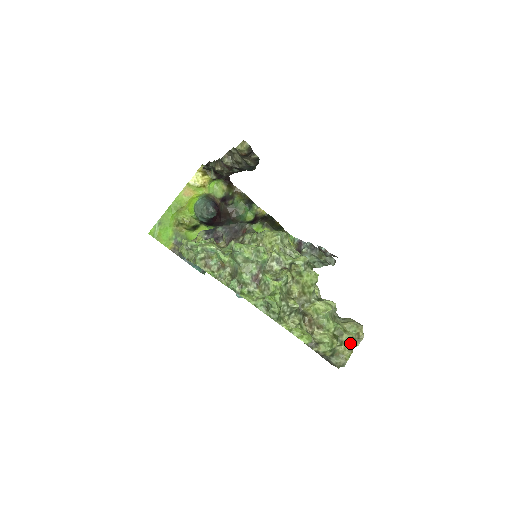
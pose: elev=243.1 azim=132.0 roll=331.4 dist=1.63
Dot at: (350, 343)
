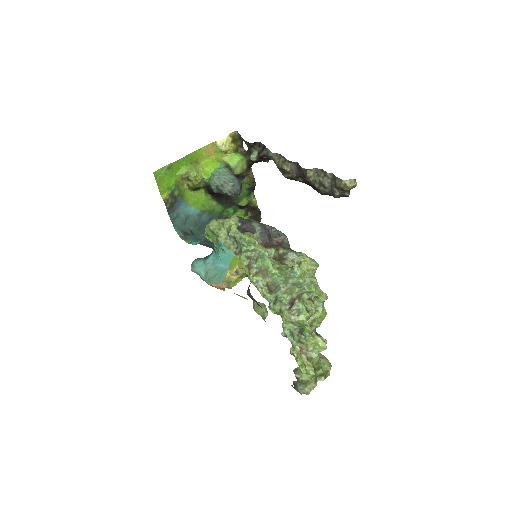
Dot at: (318, 376)
